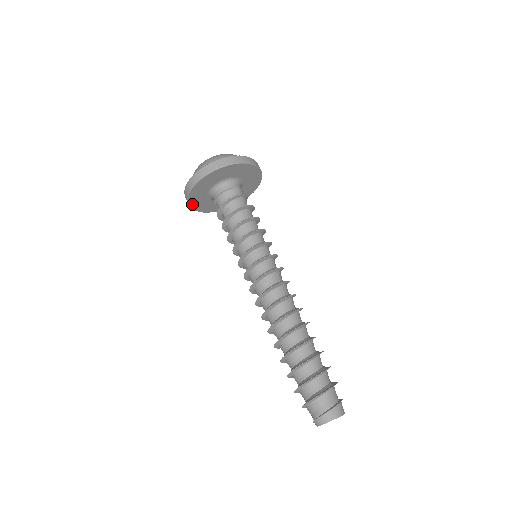
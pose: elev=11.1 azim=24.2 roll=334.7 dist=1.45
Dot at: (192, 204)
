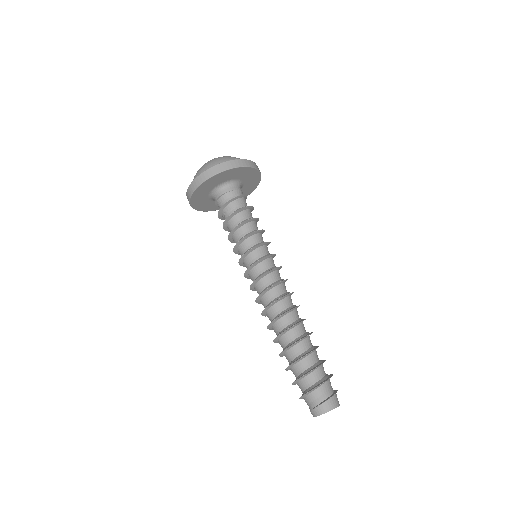
Dot at: (202, 209)
